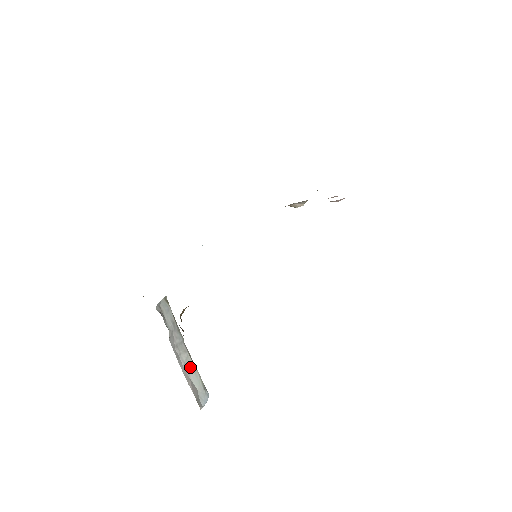
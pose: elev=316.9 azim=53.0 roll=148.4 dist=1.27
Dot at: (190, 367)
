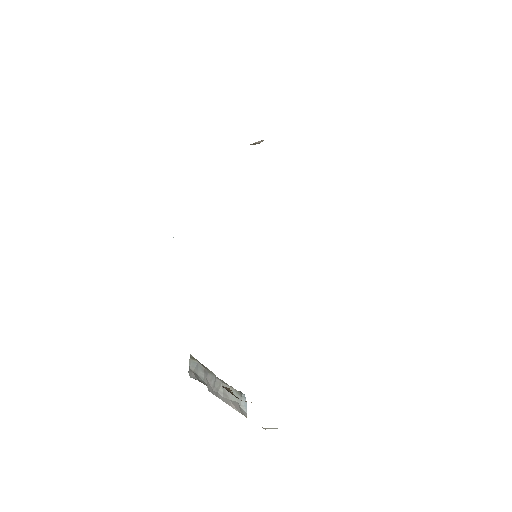
Dot at: (227, 391)
